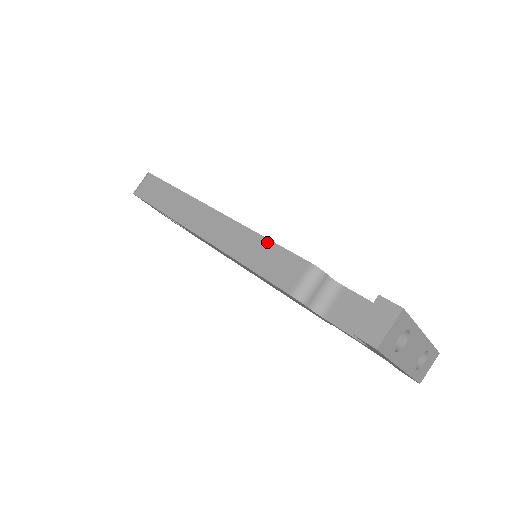
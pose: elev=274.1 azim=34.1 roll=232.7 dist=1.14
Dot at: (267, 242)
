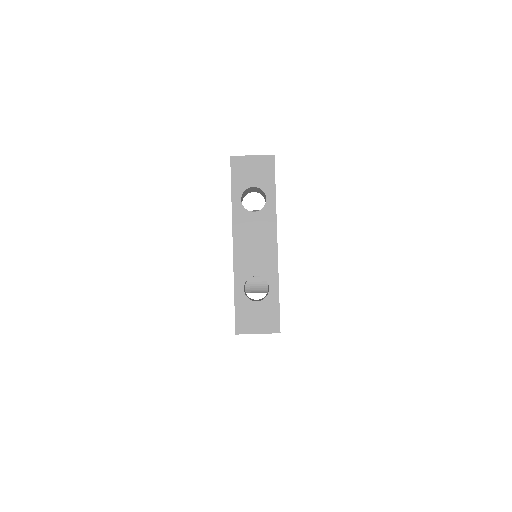
Dot at: occluded
